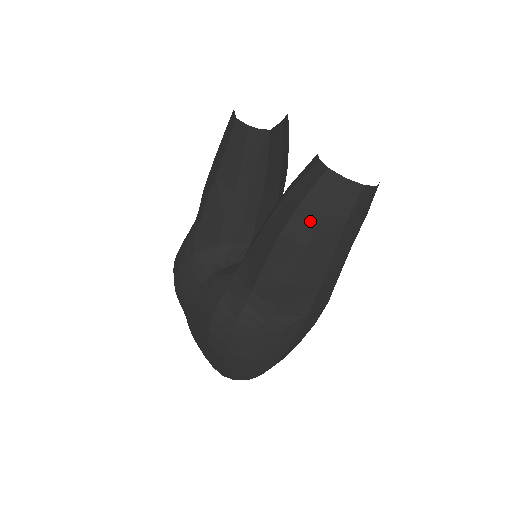
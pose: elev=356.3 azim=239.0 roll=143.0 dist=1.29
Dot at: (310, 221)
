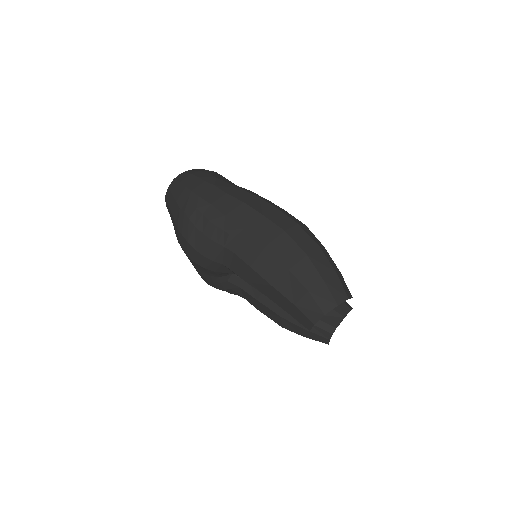
Dot at: occluded
